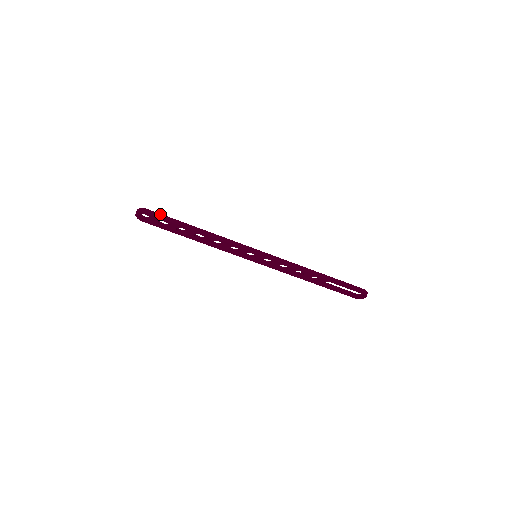
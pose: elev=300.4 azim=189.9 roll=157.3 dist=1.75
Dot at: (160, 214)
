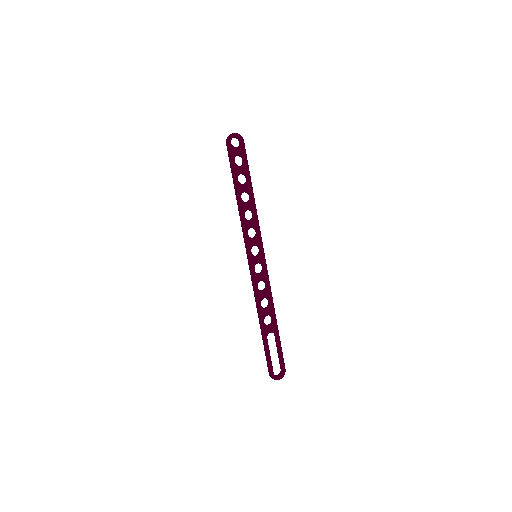
Dot at: (245, 154)
